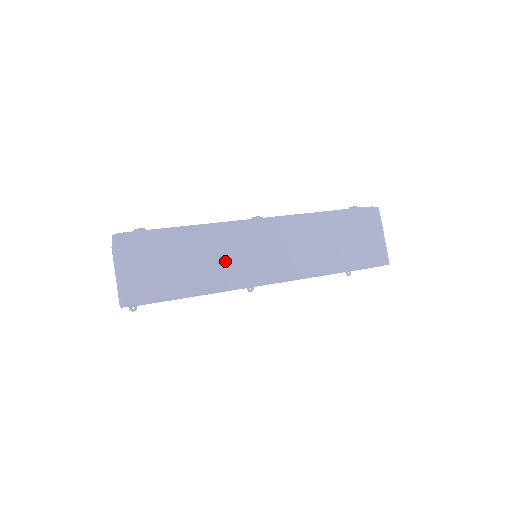
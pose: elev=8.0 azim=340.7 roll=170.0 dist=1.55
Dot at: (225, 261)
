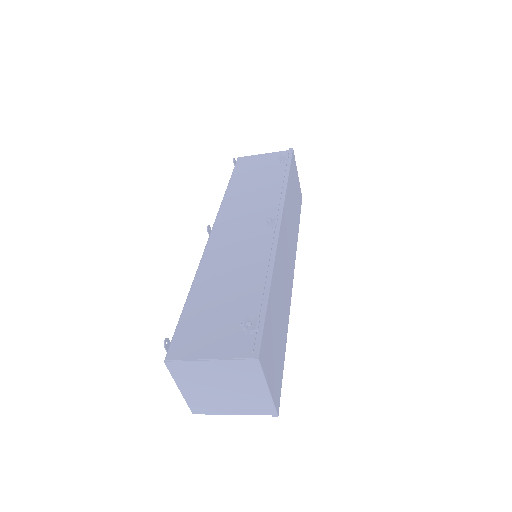
Dot at: (284, 289)
